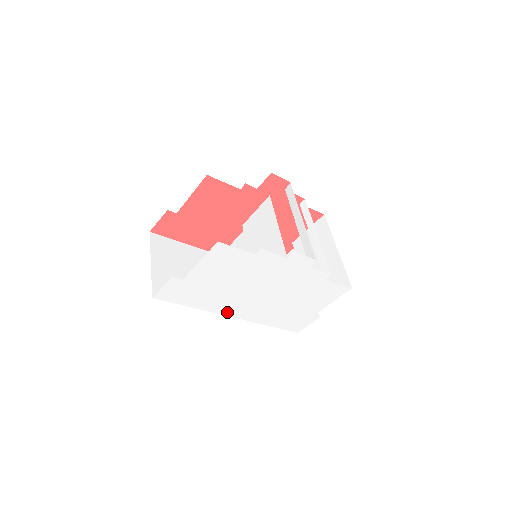
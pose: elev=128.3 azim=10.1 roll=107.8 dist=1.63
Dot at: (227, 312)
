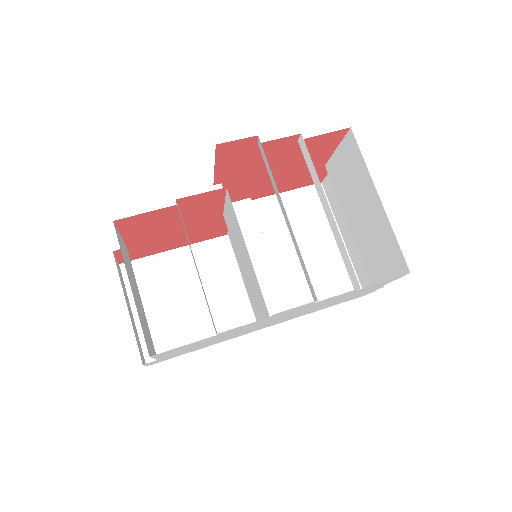
Dot at: (249, 332)
